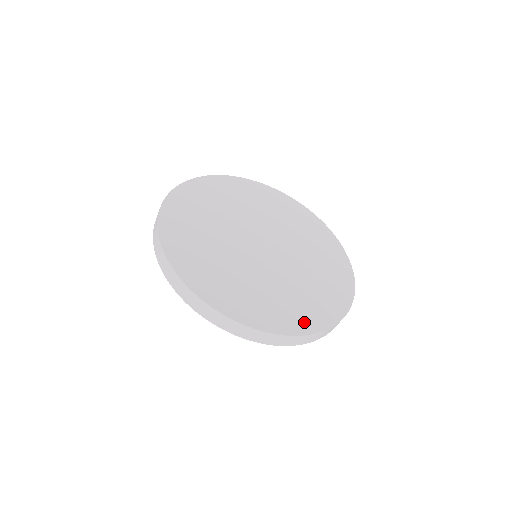
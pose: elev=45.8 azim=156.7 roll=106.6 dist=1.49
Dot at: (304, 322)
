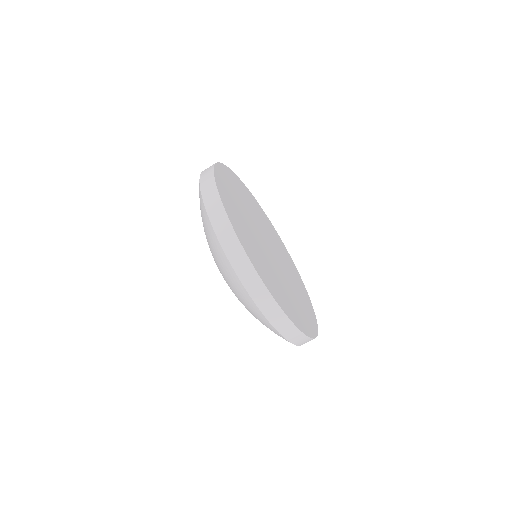
Dot at: (271, 287)
